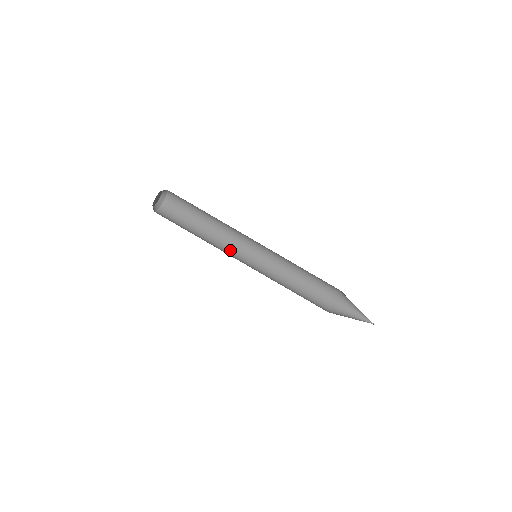
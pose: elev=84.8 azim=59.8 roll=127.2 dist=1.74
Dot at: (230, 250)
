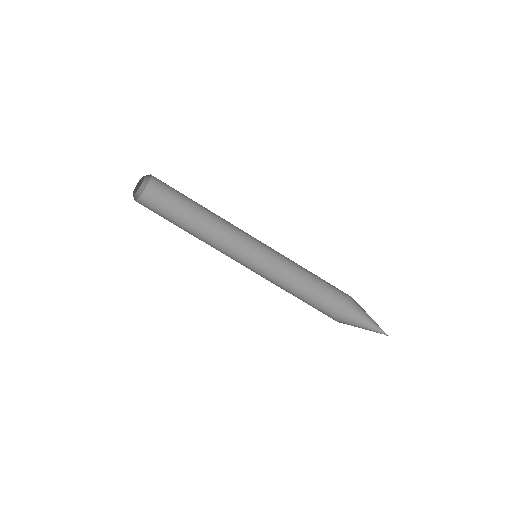
Dot at: (224, 250)
